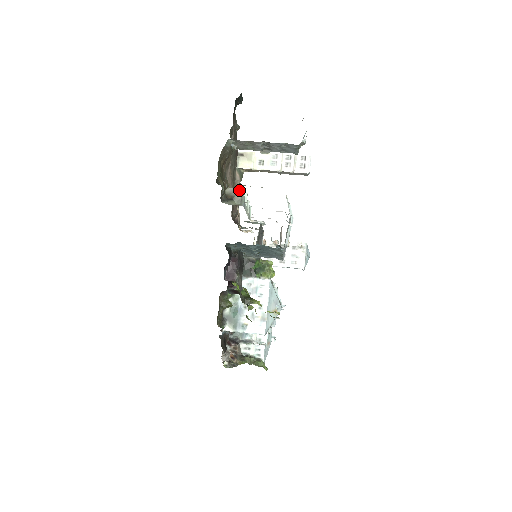
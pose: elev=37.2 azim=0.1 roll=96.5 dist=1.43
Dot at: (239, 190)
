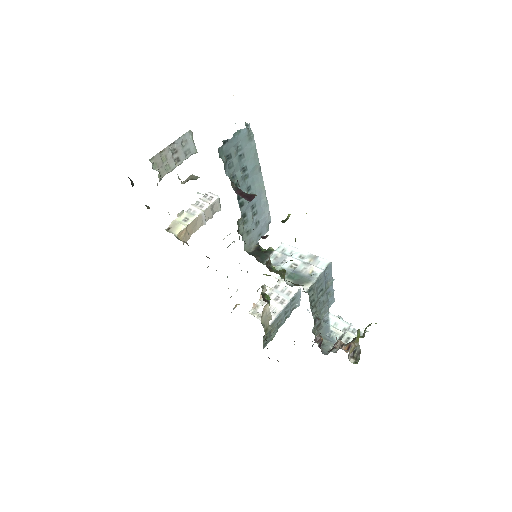
Dot at: (189, 176)
